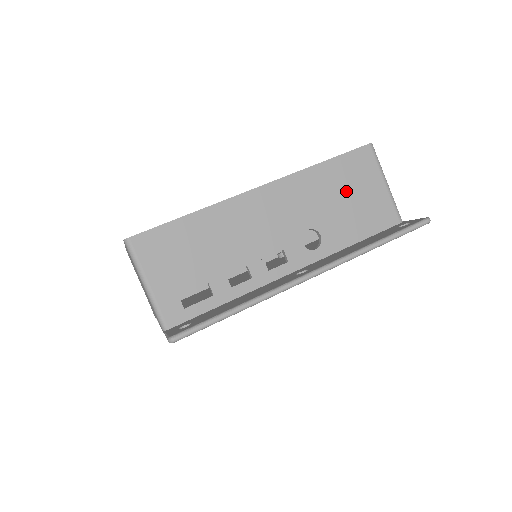
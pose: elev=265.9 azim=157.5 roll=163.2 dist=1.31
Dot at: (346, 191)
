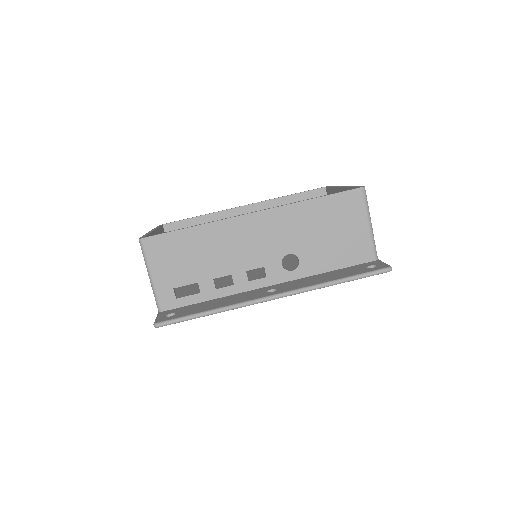
Dot at: (330, 226)
